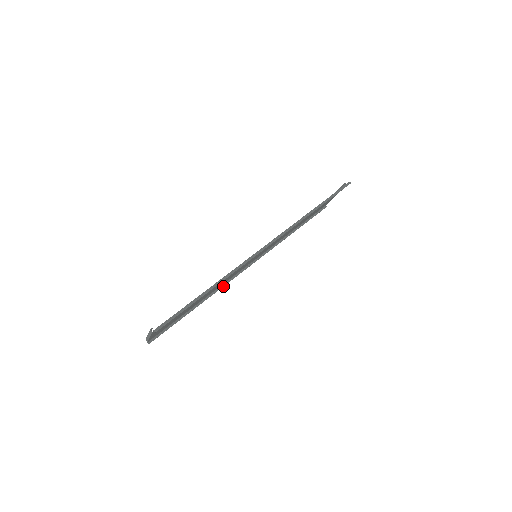
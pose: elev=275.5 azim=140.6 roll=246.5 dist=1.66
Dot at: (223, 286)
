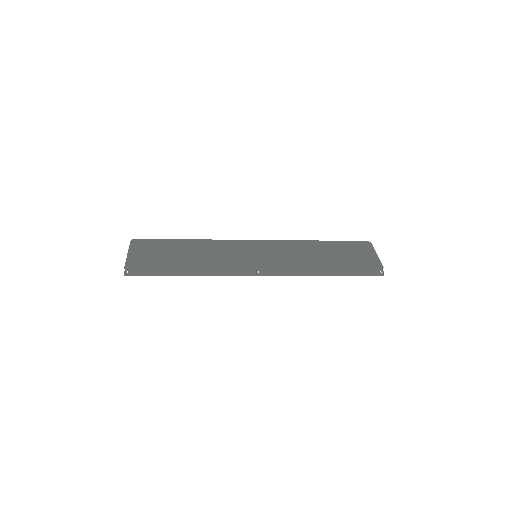
Dot at: (221, 241)
